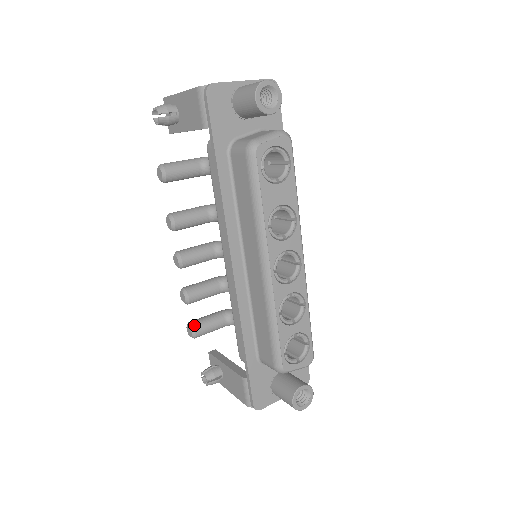
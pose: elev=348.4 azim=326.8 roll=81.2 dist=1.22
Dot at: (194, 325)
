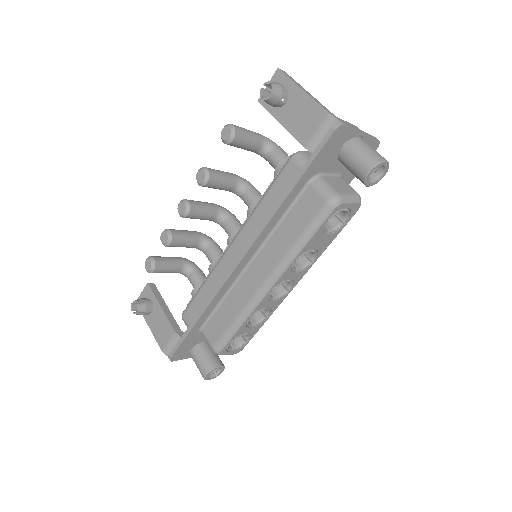
Dot at: (157, 264)
